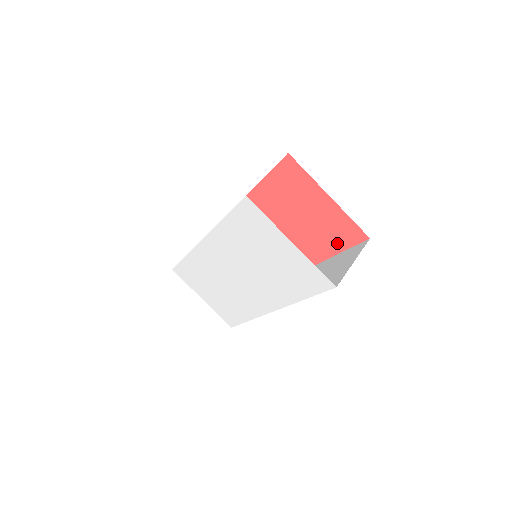
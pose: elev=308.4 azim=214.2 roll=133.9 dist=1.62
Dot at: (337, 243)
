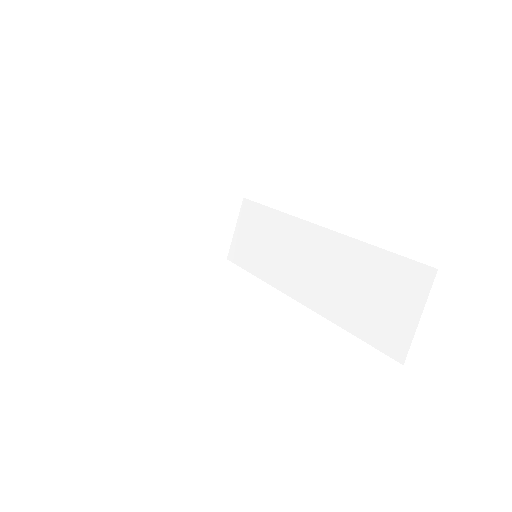
Dot at: occluded
